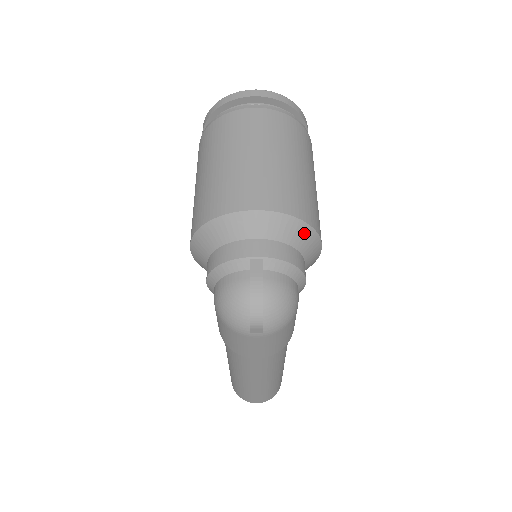
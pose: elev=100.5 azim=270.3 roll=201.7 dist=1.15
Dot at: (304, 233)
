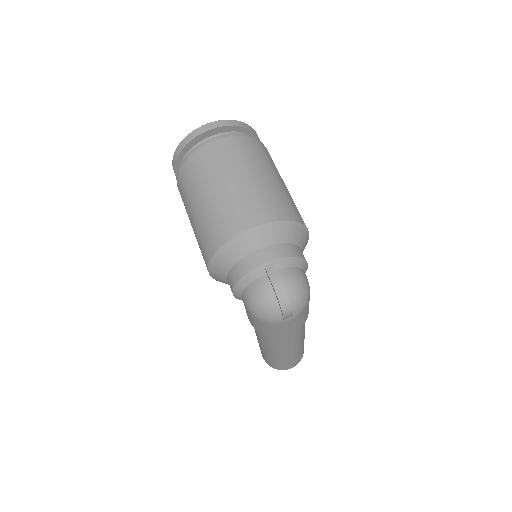
Dot at: (295, 230)
